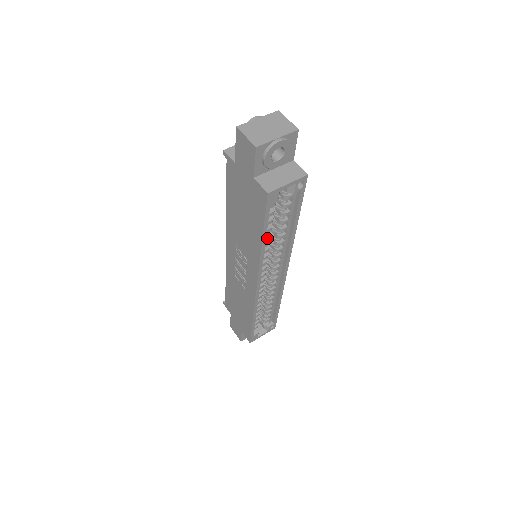
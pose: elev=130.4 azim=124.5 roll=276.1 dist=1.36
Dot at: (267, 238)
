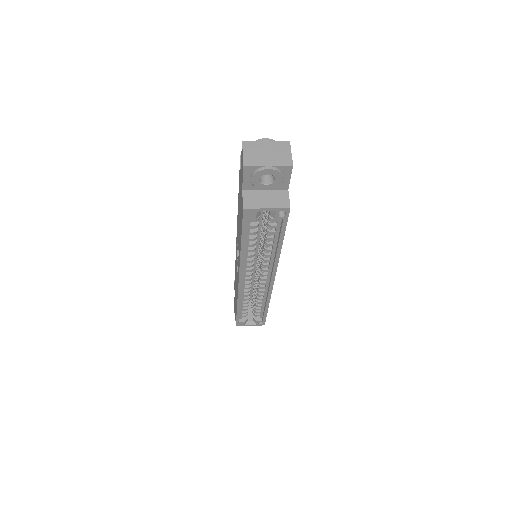
Dot at: (250, 245)
